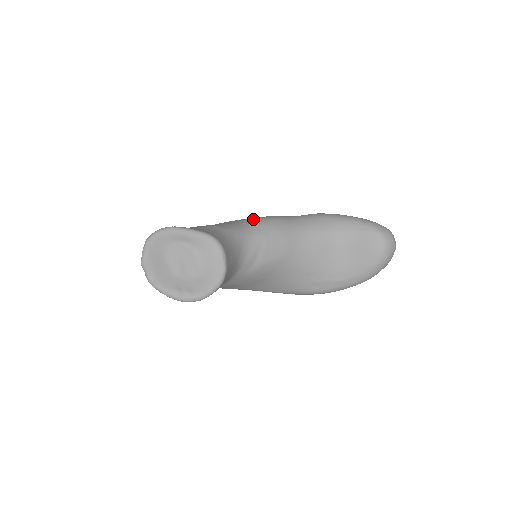
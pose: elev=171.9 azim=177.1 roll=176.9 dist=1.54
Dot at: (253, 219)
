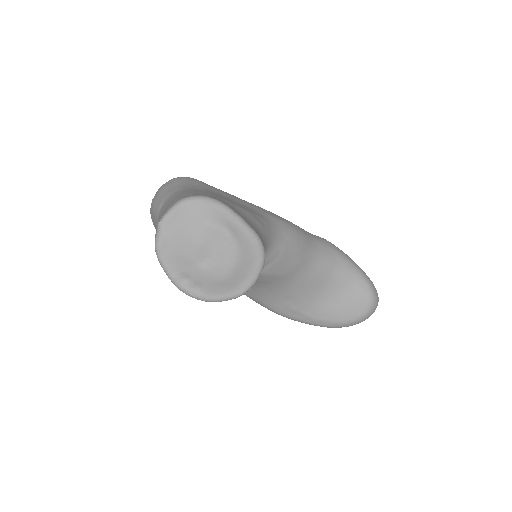
Dot at: (281, 220)
